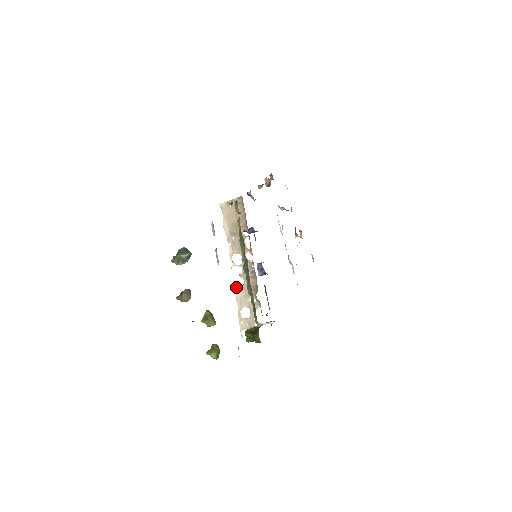
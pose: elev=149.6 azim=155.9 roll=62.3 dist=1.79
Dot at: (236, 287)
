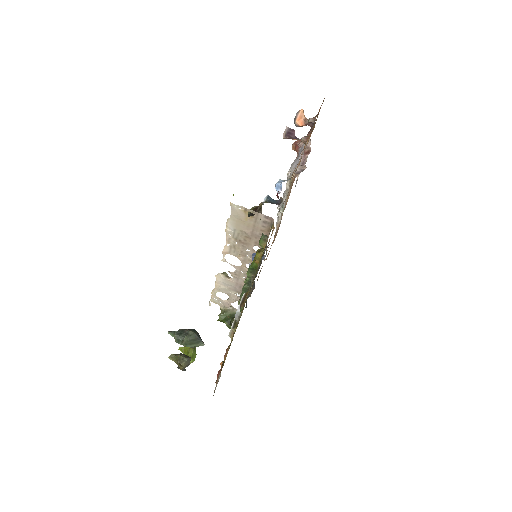
Dot at: (219, 277)
